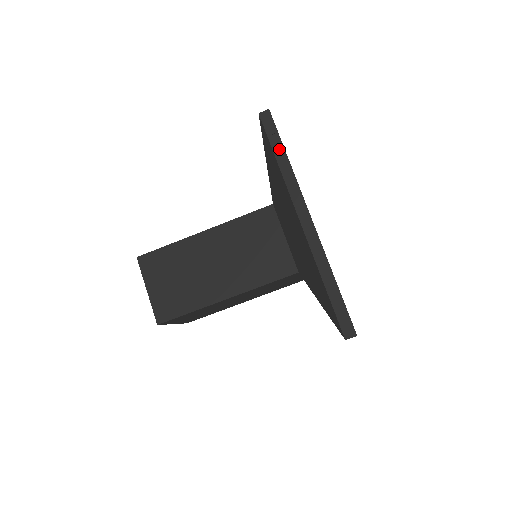
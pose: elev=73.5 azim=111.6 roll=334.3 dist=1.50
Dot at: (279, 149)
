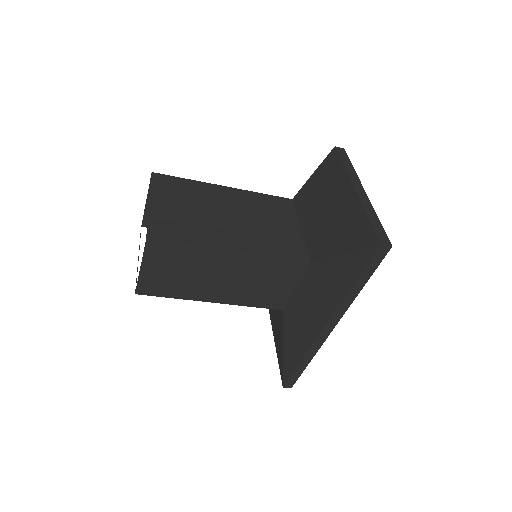
Dot at: (364, 280)
